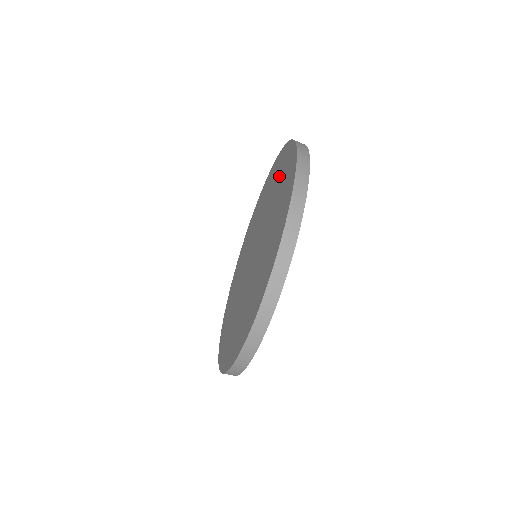
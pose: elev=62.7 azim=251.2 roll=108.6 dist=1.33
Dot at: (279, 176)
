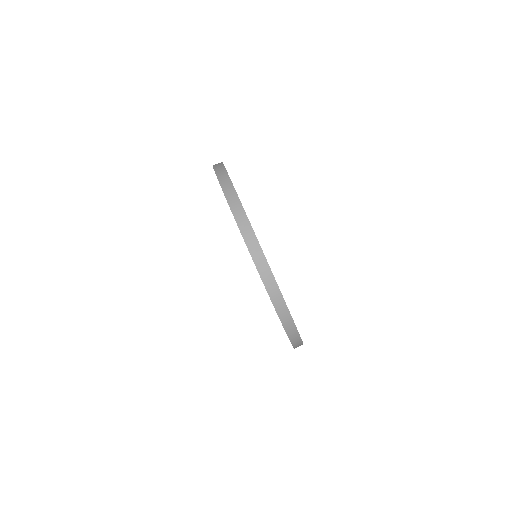
Dot at: occluded
